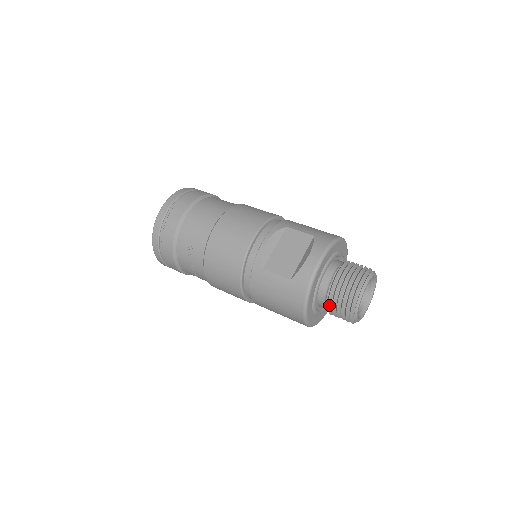
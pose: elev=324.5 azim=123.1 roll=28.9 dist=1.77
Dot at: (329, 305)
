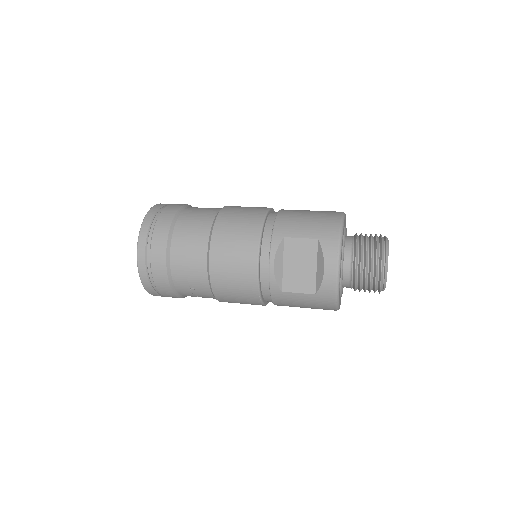
Dot at: (355, 290)
